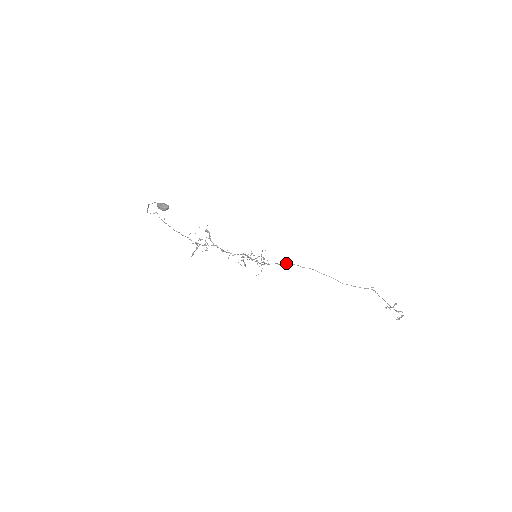
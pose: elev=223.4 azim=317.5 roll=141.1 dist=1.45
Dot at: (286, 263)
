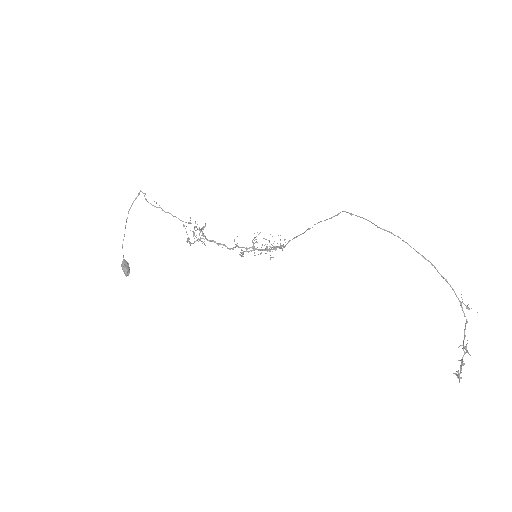
Dot at: (336, 215)
